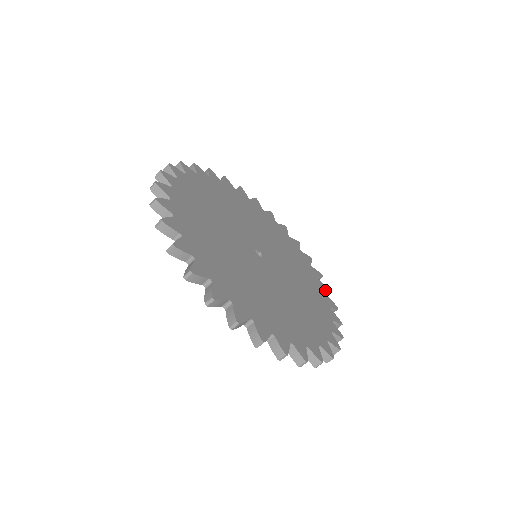
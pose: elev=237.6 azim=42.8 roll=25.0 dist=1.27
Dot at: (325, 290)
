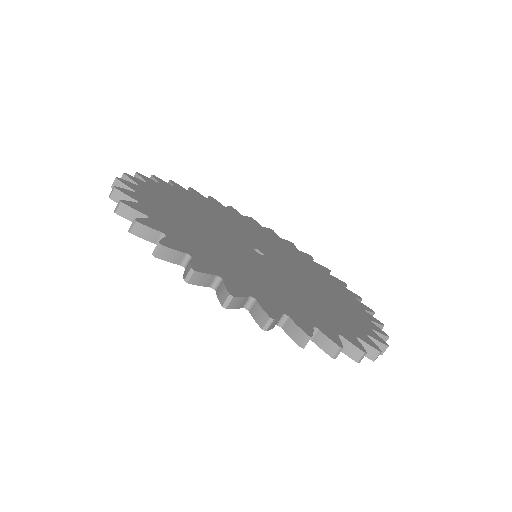
Dot at: (363, 338)
